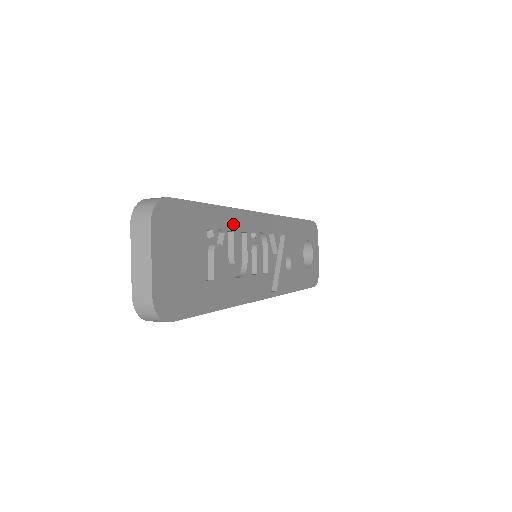
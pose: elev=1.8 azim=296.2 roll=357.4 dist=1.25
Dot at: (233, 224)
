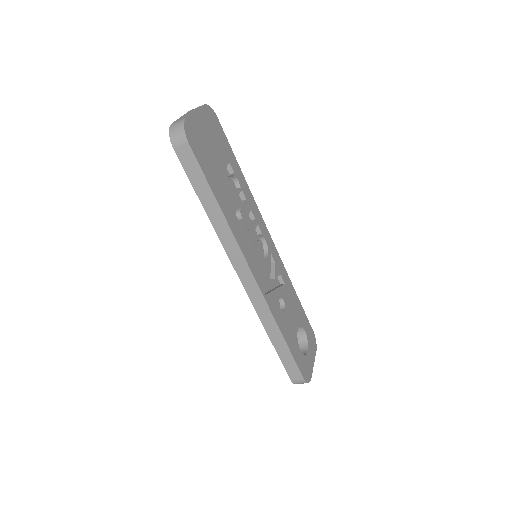
Dot at: (248, 197)
